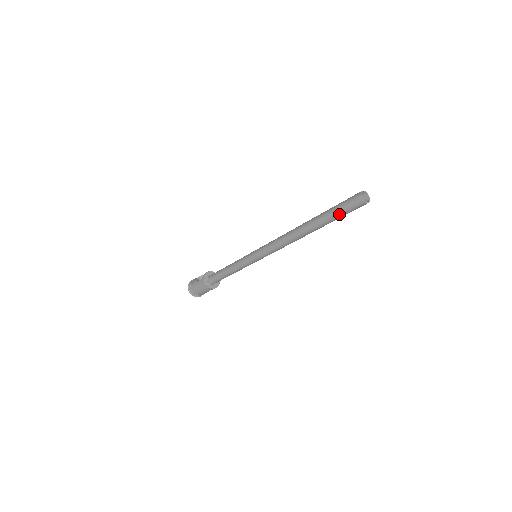
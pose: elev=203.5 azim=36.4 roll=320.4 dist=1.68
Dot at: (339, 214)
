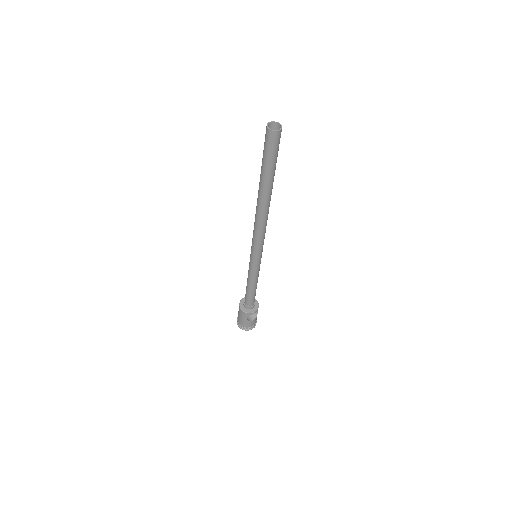
Dot at: (265, 159)
